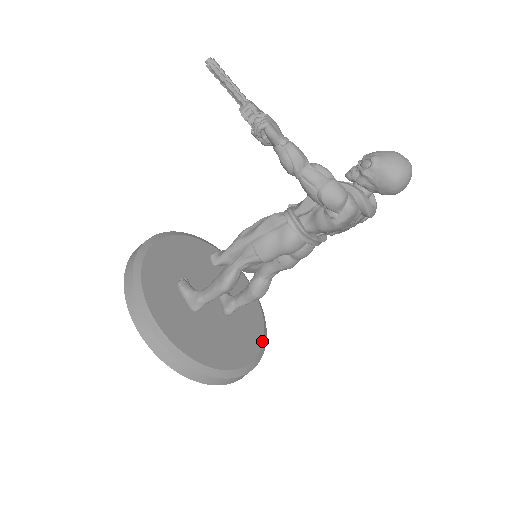
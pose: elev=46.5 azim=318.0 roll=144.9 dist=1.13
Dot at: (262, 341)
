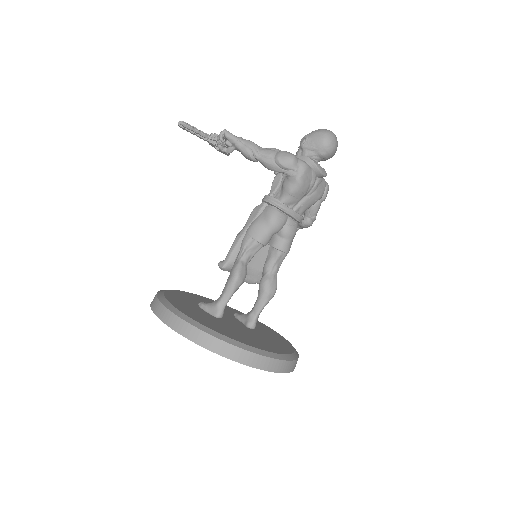
Dot at: (293, 350)
